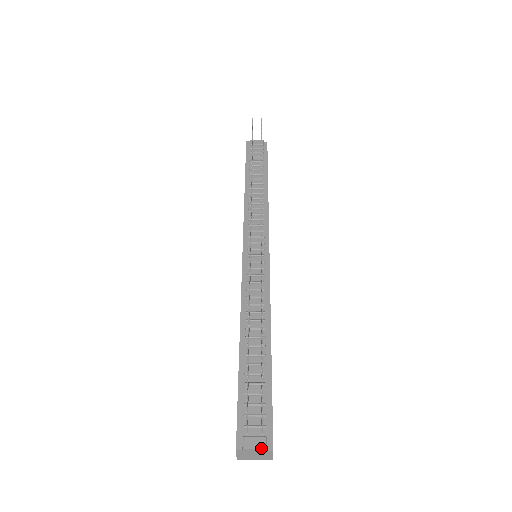
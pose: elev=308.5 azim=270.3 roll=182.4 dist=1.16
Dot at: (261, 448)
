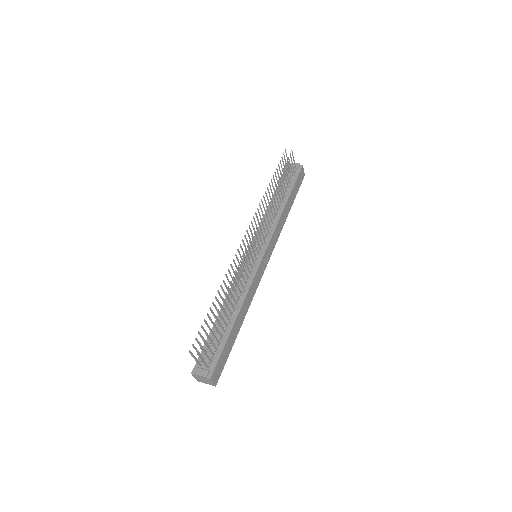
Dot at: (203, 376)
